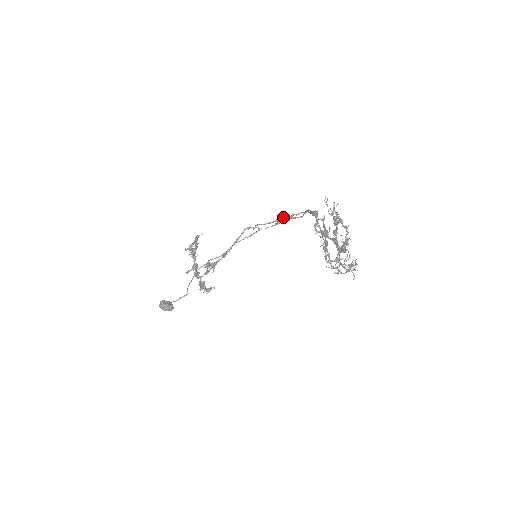
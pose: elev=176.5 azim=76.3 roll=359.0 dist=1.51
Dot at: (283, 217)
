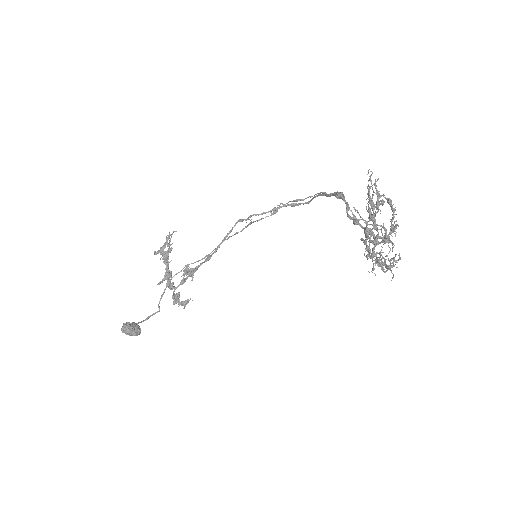
Dot at: (282, 204)
